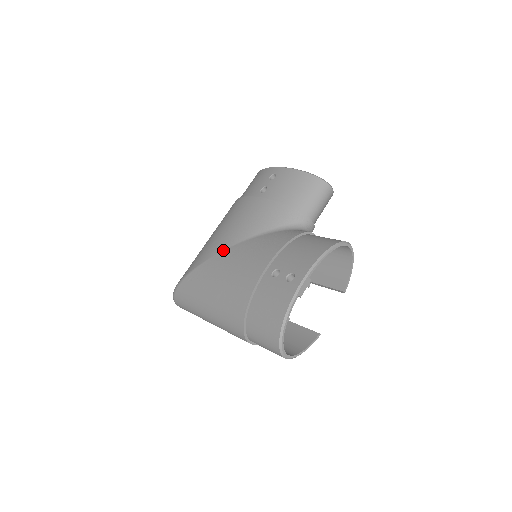
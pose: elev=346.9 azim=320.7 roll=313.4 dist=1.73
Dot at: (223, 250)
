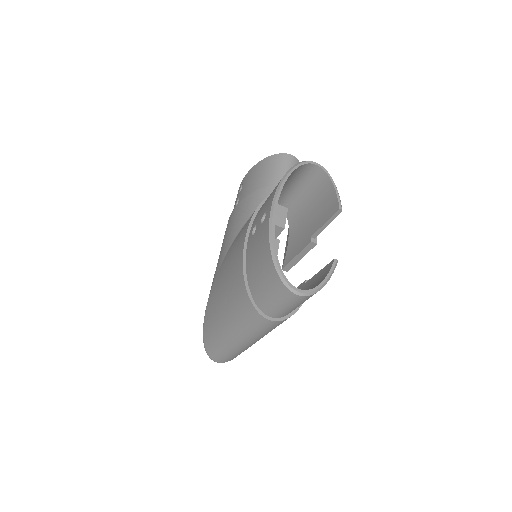
Dot at: (219, 267)
